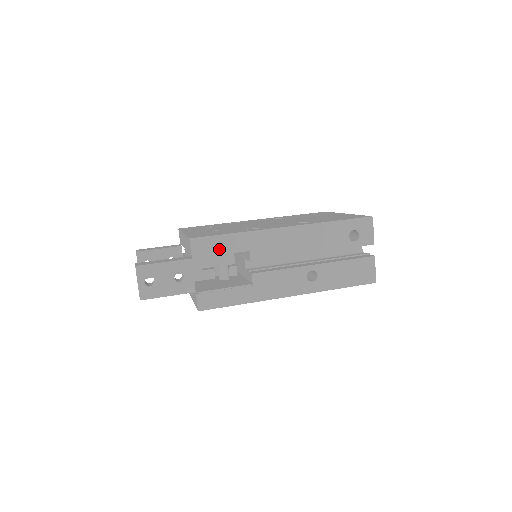
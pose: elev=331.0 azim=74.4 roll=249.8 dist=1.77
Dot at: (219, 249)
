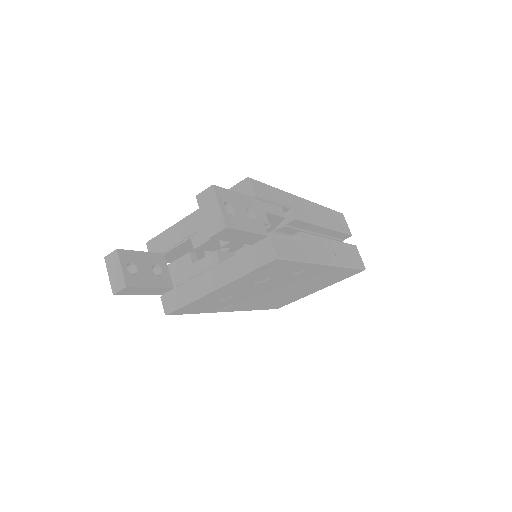
Dot at: (272, 197)
